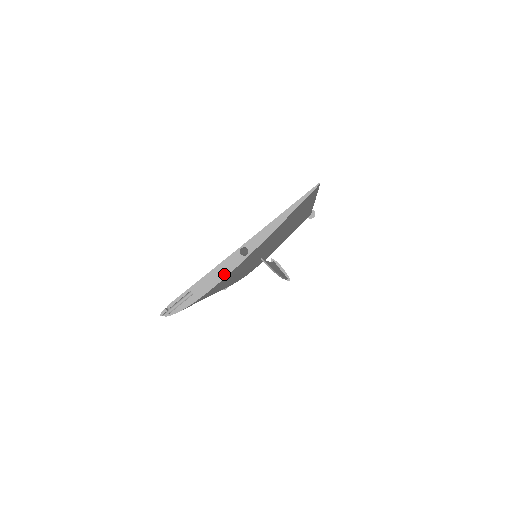
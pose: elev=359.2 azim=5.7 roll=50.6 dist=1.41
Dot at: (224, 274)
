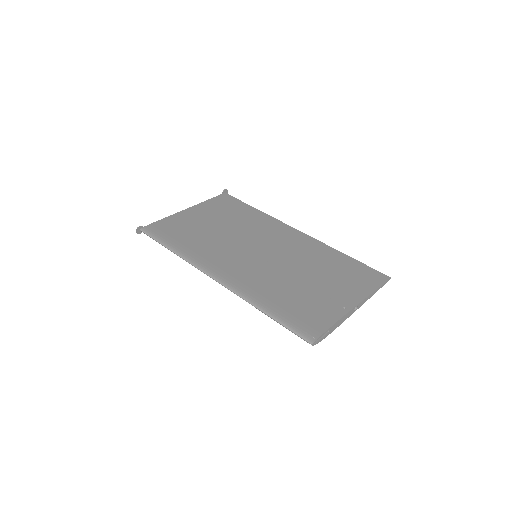
Dot at: occluded
